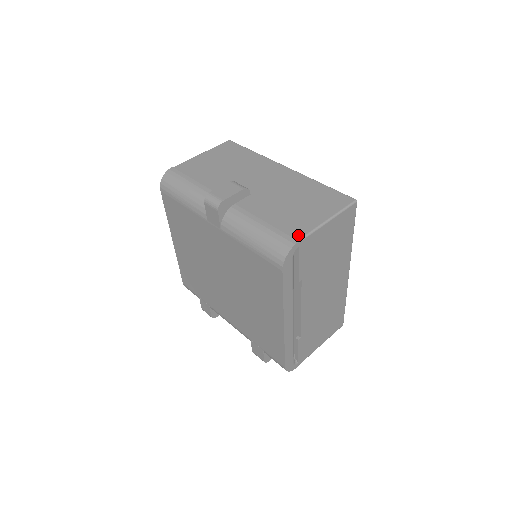
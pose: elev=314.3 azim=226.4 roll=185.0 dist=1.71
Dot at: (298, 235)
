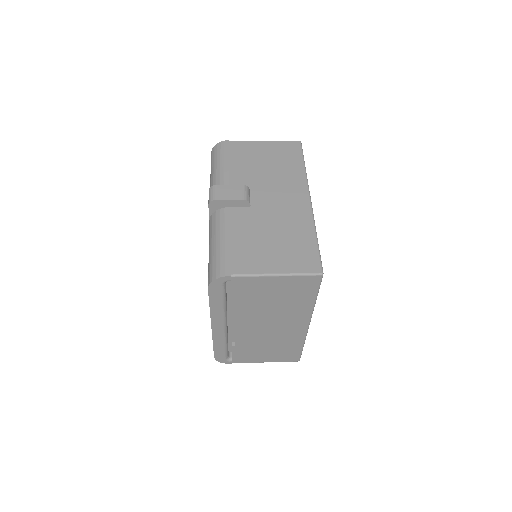
Dot at: (237, 270)
